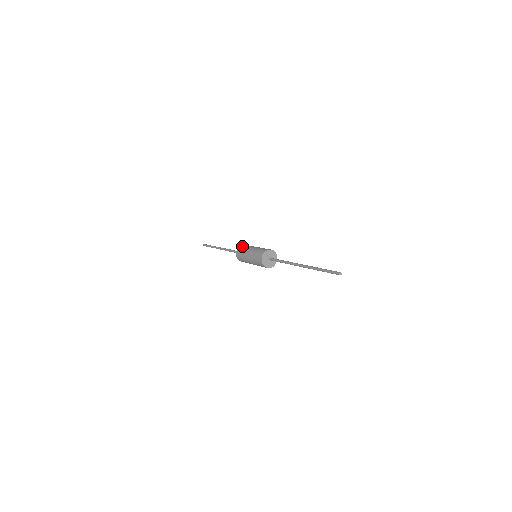
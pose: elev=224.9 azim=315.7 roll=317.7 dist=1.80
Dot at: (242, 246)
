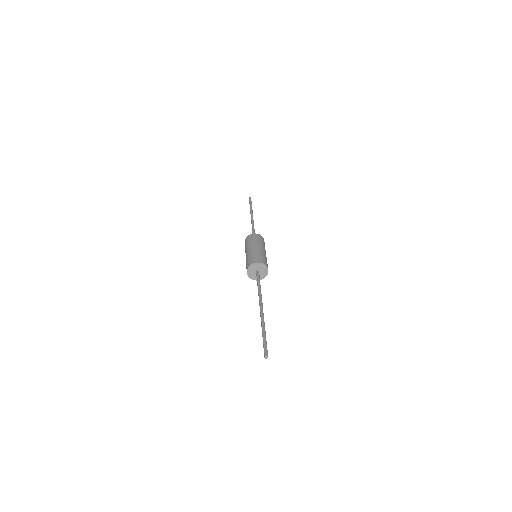
Dot at: (255, 235)
